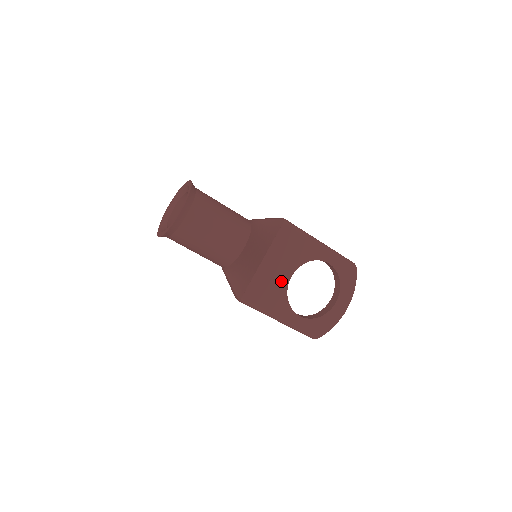
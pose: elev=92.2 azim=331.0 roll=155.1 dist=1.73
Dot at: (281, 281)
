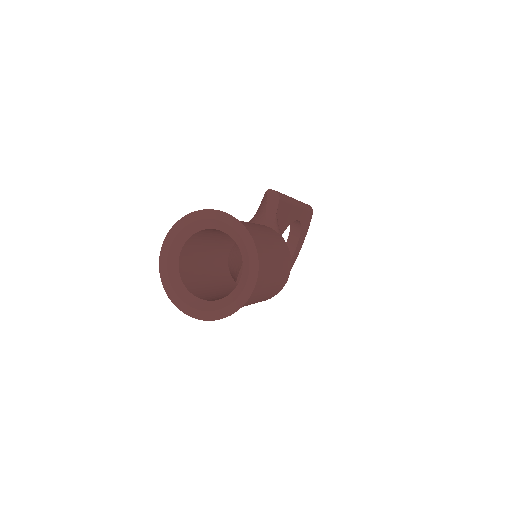
Dot at: occluded
